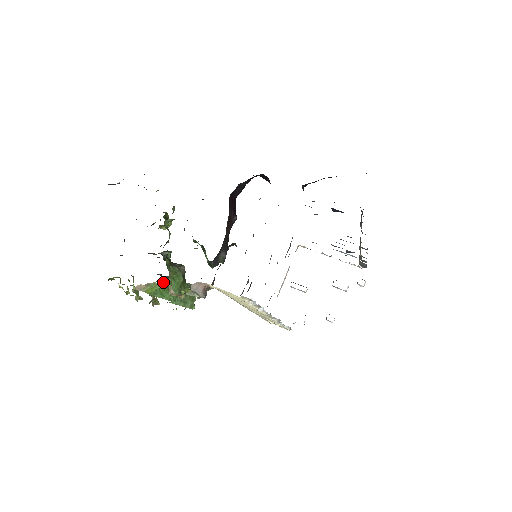
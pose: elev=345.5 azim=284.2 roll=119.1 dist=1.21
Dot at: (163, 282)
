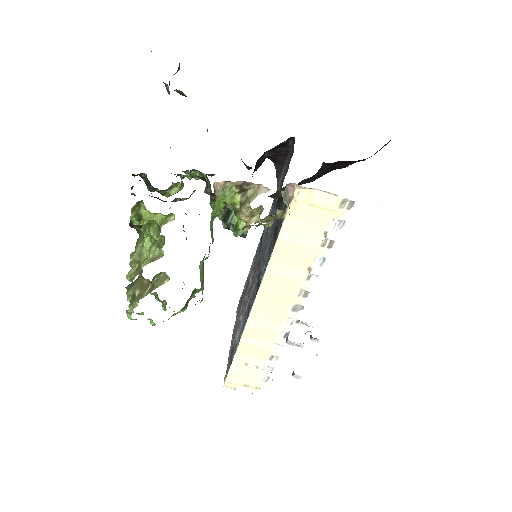
Dot at: (247, 183)
